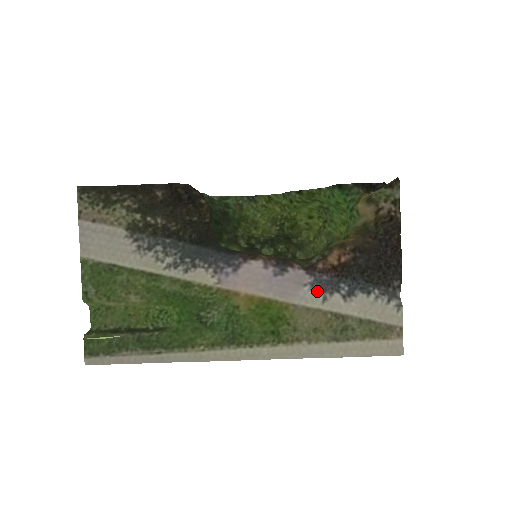
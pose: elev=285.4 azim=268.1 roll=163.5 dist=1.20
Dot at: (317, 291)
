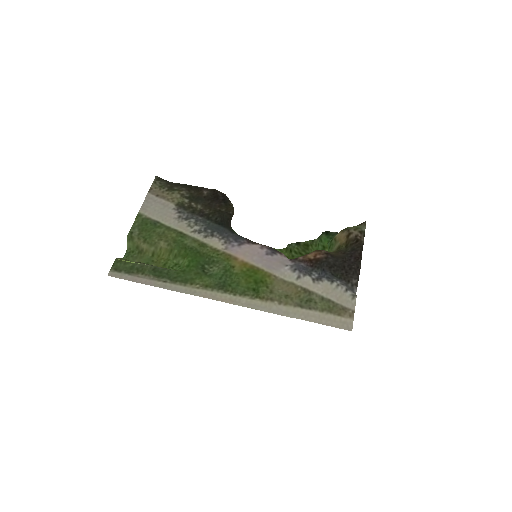
Dot at: (294, 271)
